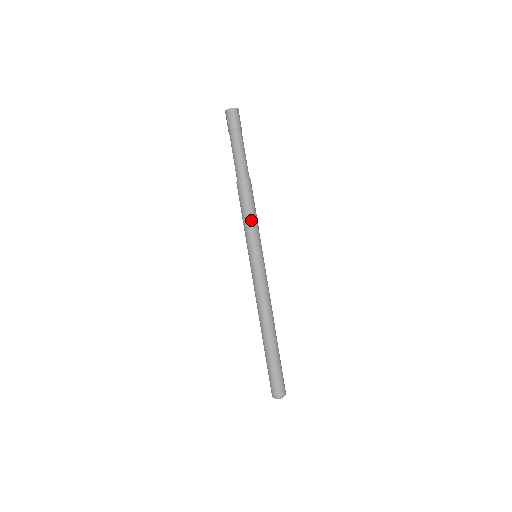
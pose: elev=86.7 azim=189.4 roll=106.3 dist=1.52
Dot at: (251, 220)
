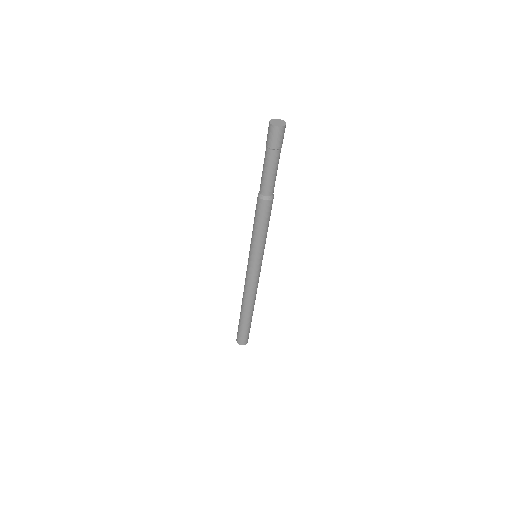
Dot at: (259, 233)
